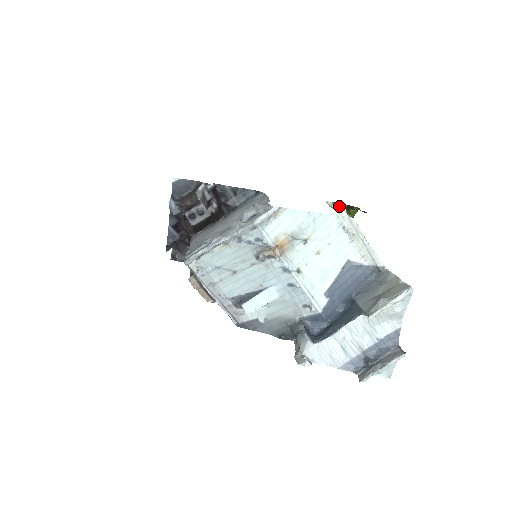
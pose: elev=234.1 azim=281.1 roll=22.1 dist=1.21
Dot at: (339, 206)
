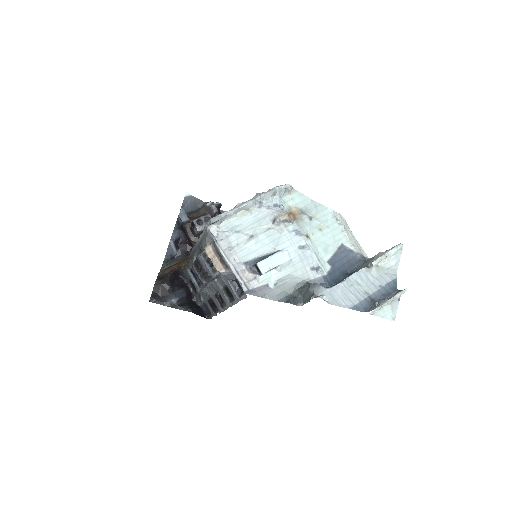
Dot at: occluded
